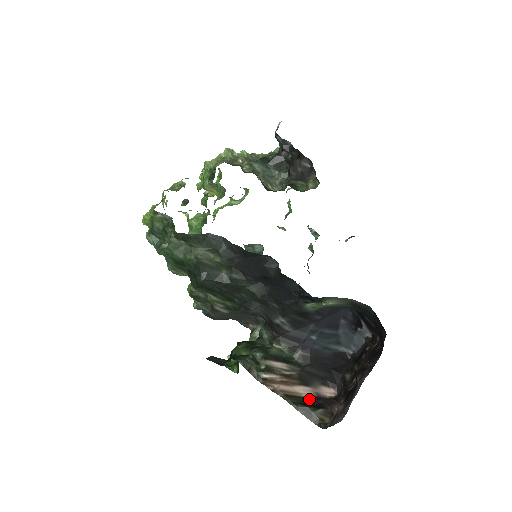
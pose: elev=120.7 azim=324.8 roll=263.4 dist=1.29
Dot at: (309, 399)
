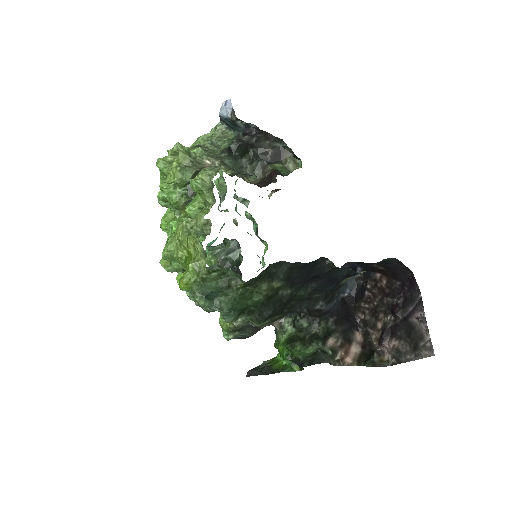
Dot at: (363, 352)
